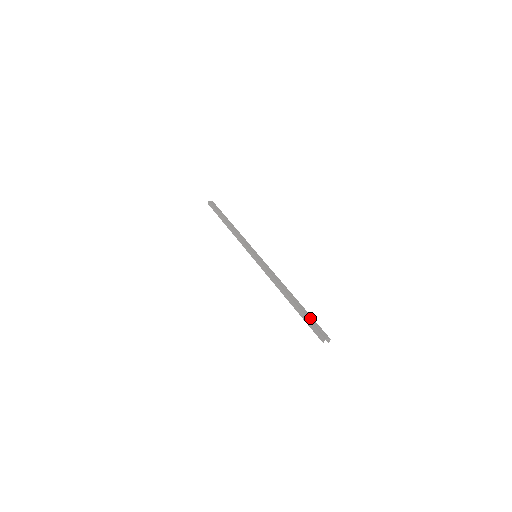
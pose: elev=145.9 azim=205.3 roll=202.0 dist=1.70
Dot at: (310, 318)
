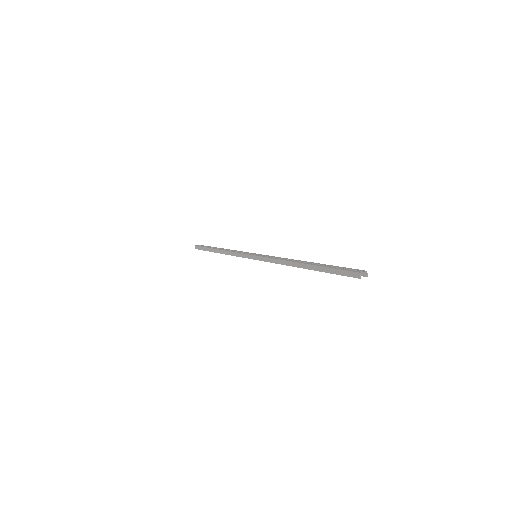
Dot at: (334, 267)
